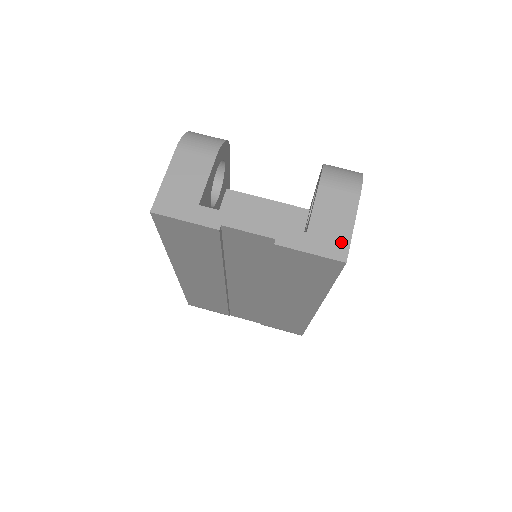
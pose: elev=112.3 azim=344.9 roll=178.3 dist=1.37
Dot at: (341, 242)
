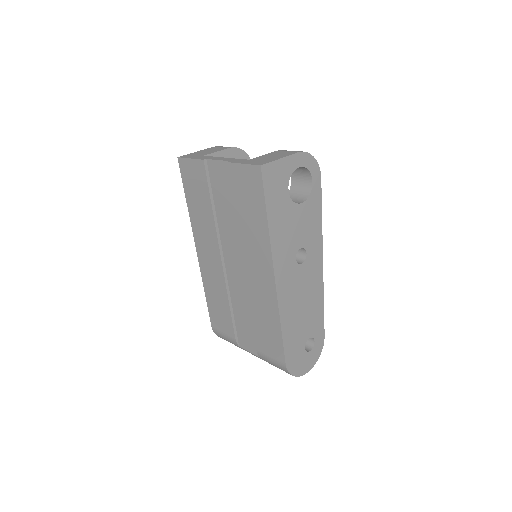
Dot at: (266, 161)
